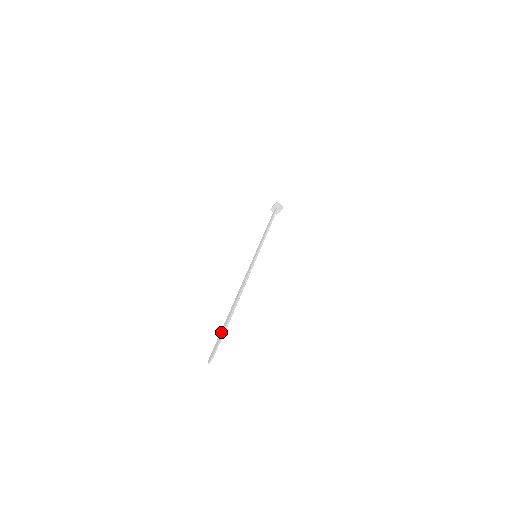
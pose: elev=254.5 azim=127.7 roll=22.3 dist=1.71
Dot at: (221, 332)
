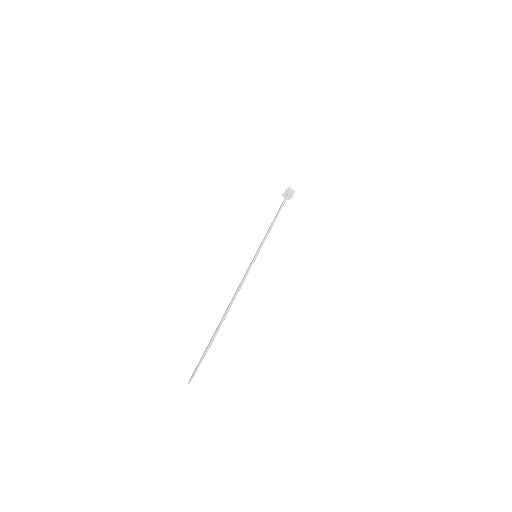
Dot at: (206, 348)
